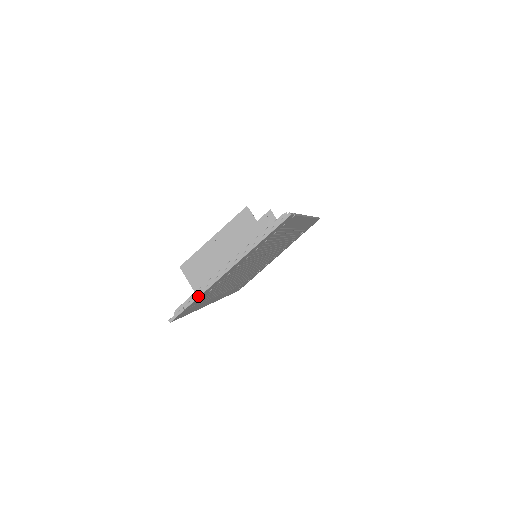
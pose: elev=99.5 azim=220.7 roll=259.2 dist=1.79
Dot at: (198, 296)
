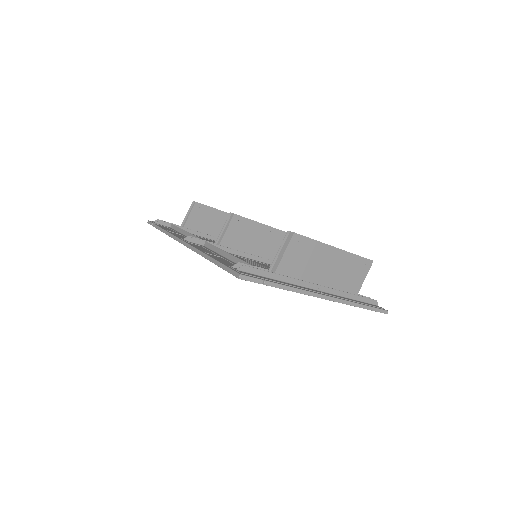
Dot at: (285, 288)
